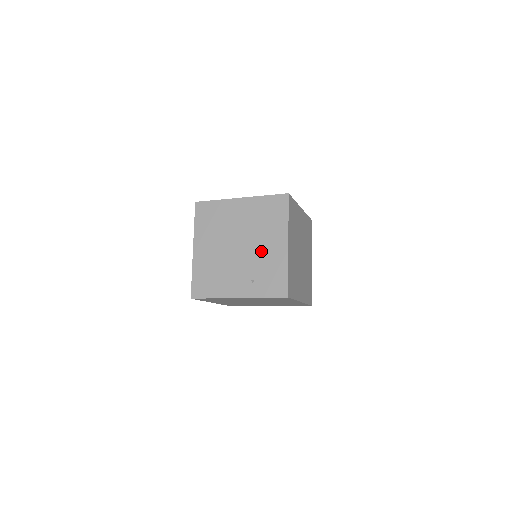
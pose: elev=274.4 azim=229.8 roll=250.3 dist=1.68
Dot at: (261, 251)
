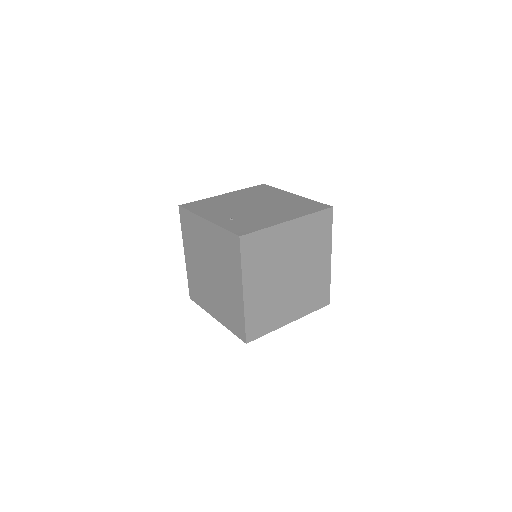
Dot at: (265, 213)
